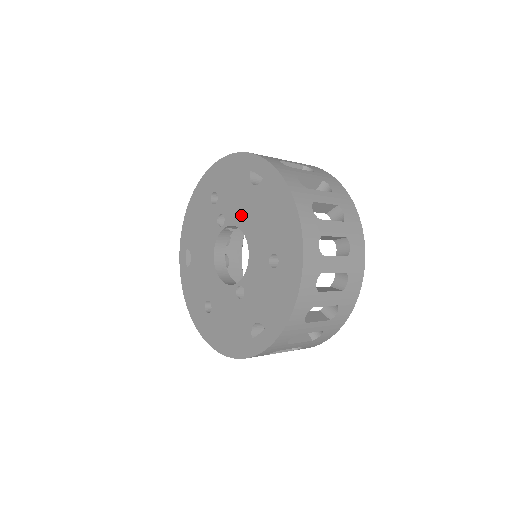
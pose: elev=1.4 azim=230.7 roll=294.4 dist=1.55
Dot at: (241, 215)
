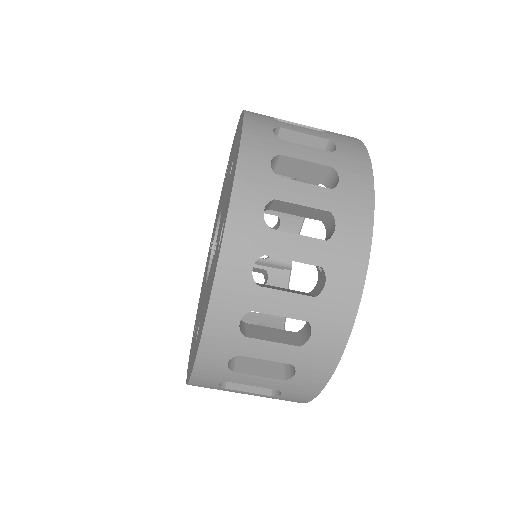
Dot at: (220, 207)
